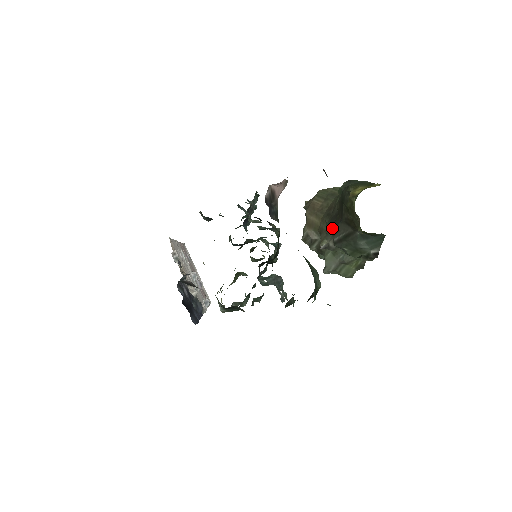
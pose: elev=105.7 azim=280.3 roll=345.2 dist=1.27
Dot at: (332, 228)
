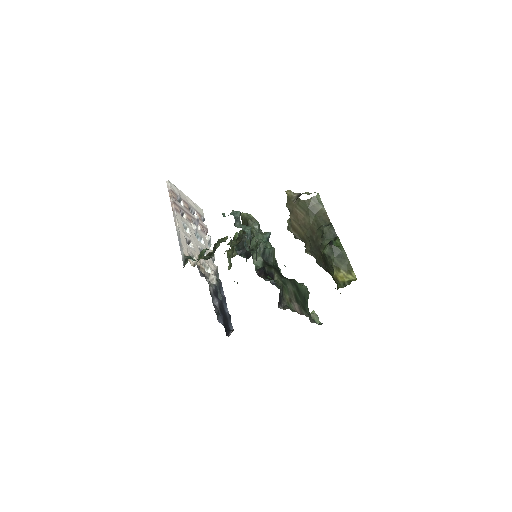
Dot at: (317, 261)
